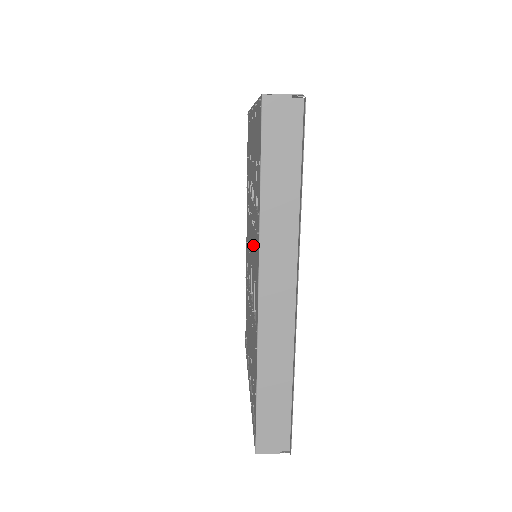
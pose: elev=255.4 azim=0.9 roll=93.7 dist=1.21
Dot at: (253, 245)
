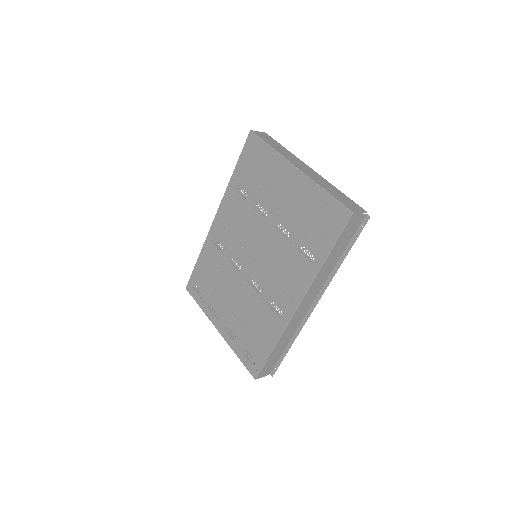
Dot at: (275, 261)
